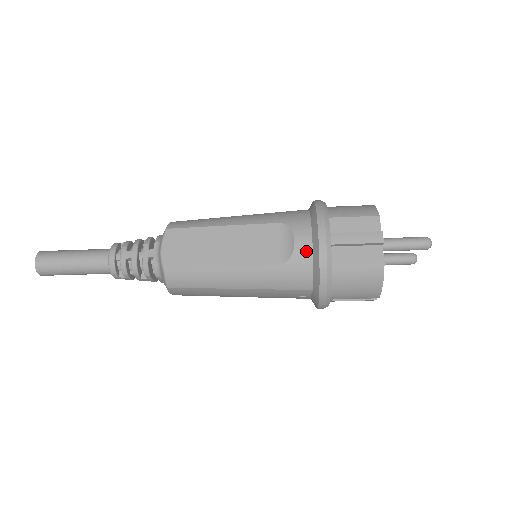
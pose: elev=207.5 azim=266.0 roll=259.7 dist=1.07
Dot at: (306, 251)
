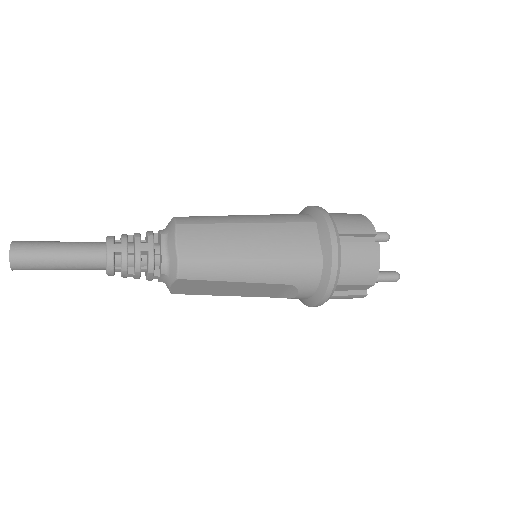
Dot at: occluded
